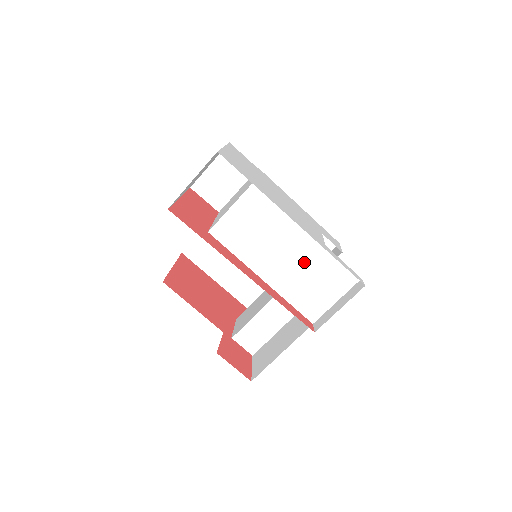
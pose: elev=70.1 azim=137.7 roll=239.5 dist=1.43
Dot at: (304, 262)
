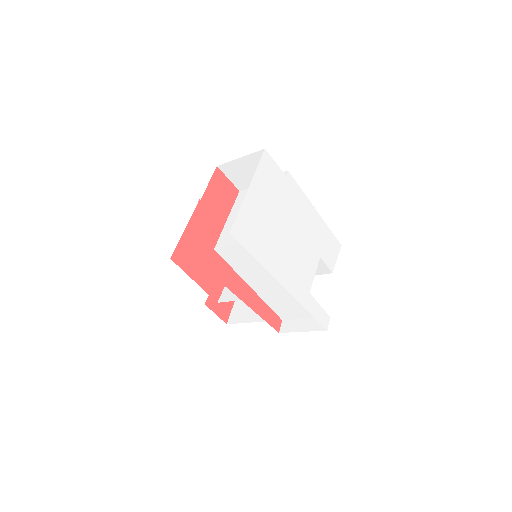
Dot at: (288, 293)
